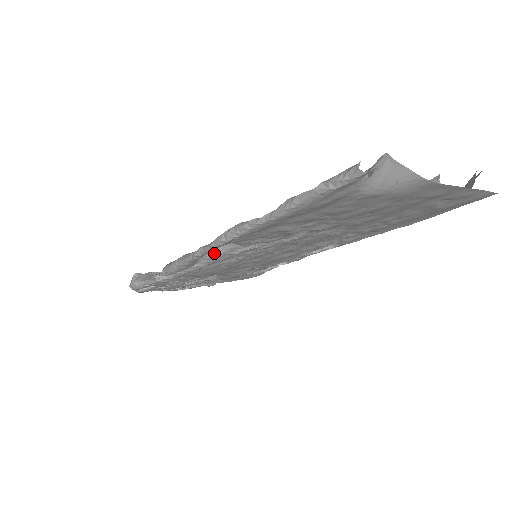
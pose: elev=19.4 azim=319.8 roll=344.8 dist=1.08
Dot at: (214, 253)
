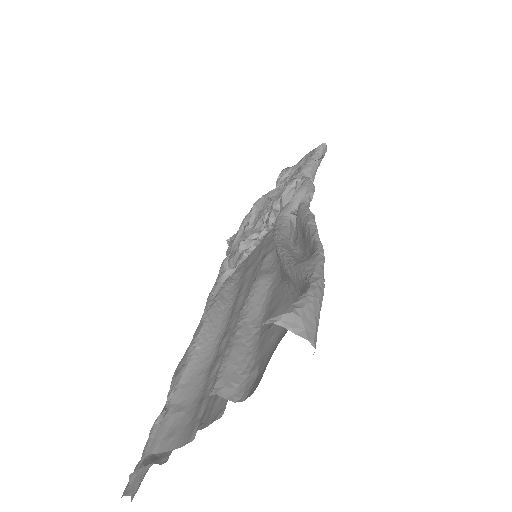
Dot at: occluded
